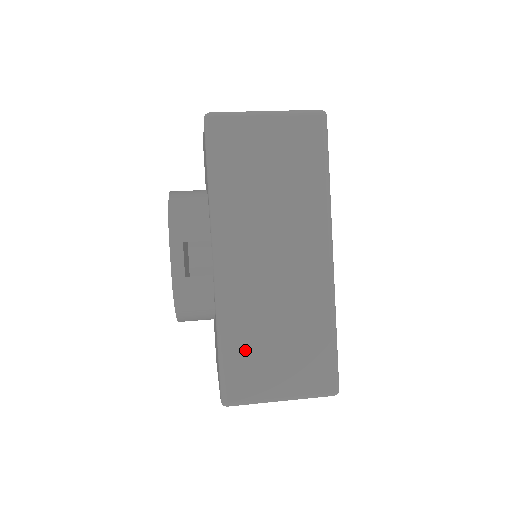
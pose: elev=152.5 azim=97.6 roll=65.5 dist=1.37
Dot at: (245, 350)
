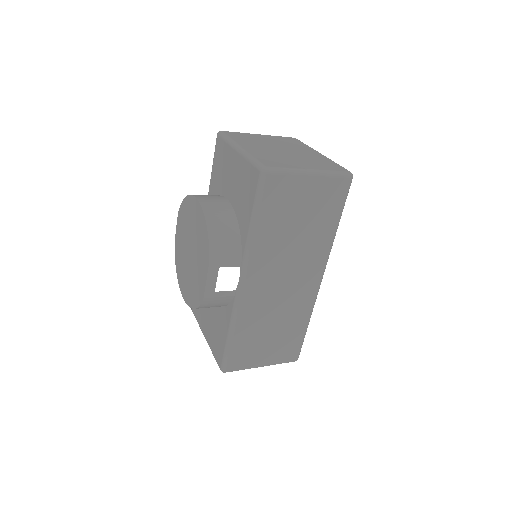
Dot at: (247, 340)
